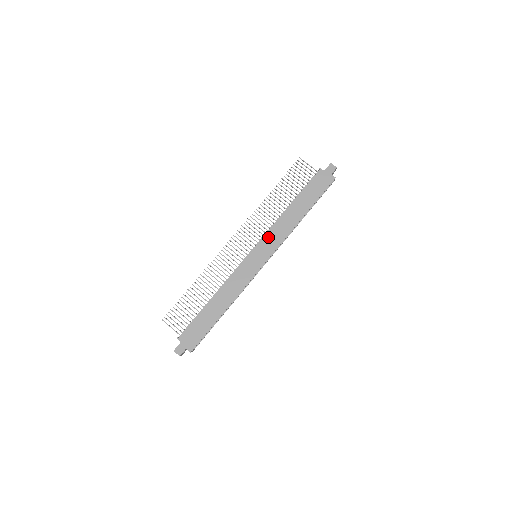
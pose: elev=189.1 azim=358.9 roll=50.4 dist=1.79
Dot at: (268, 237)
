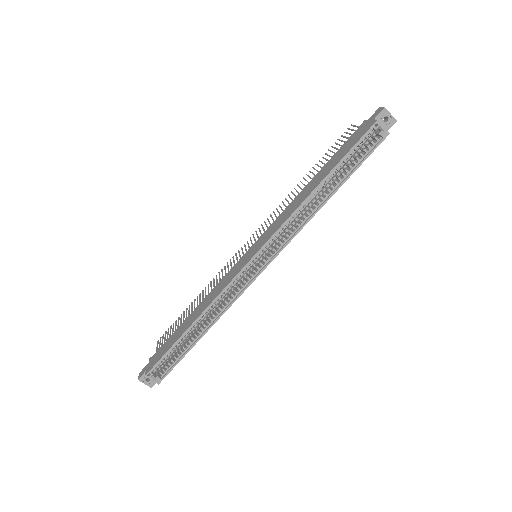
Dot at: (271, 226)
